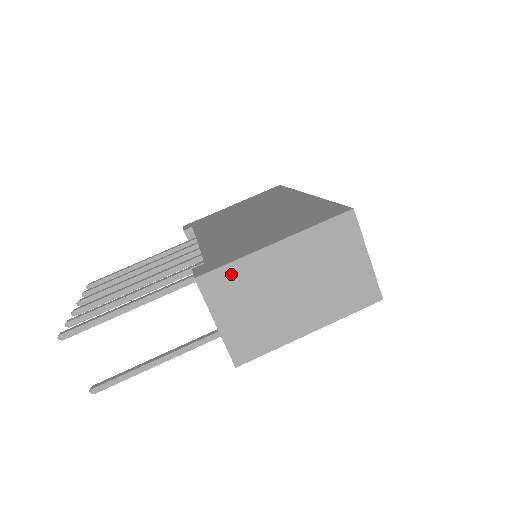
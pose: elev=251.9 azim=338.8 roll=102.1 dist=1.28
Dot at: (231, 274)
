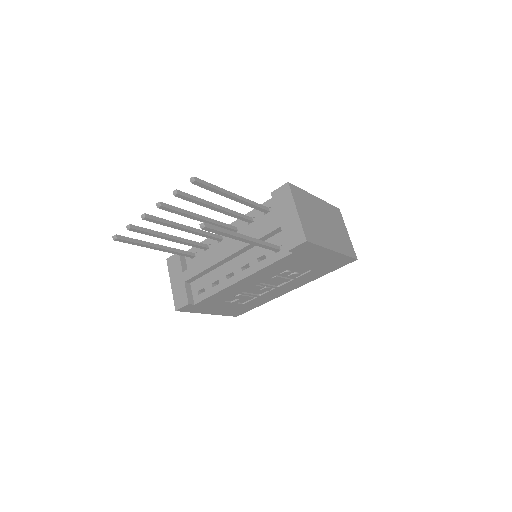
Dot at: (302, 194)
